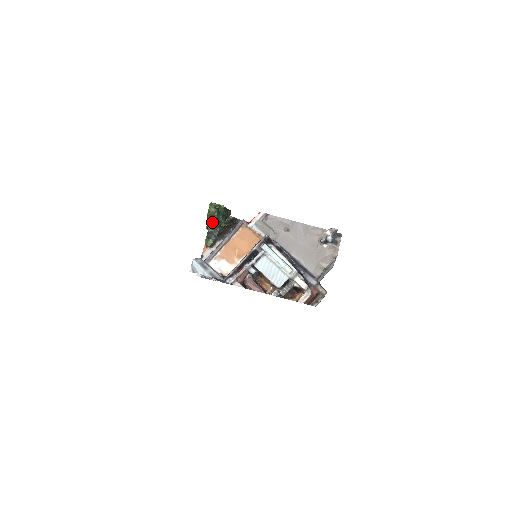
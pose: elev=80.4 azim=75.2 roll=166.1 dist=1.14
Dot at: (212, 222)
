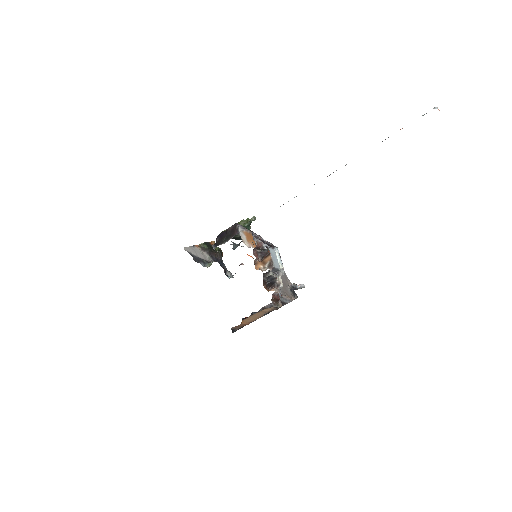
Dot at: occluded
